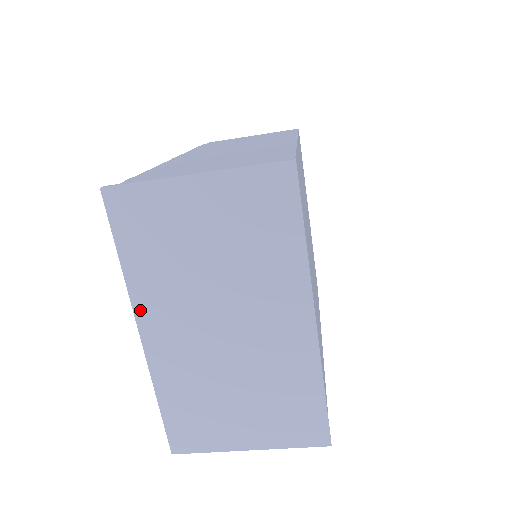
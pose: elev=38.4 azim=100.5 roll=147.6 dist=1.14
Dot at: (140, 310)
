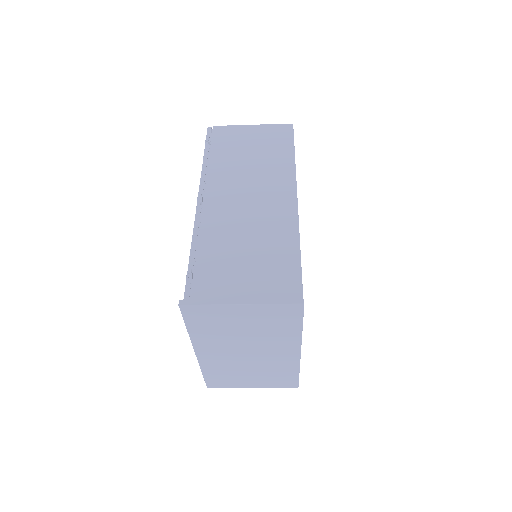
Dot at: (197, 345)
